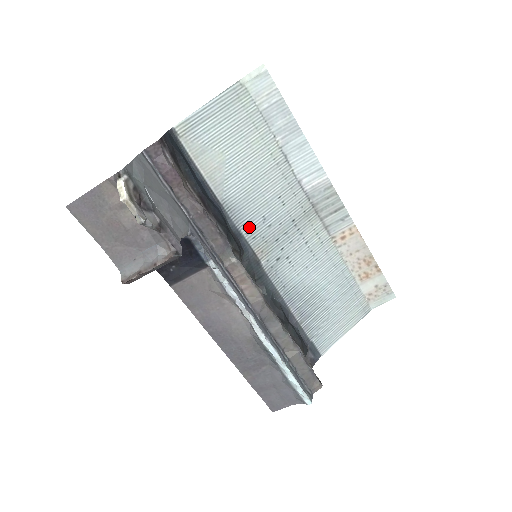
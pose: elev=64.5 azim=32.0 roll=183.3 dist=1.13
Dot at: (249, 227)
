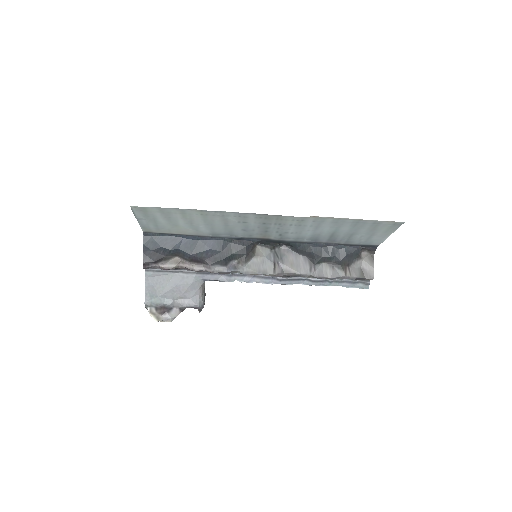
Dot at: (241, 235)
